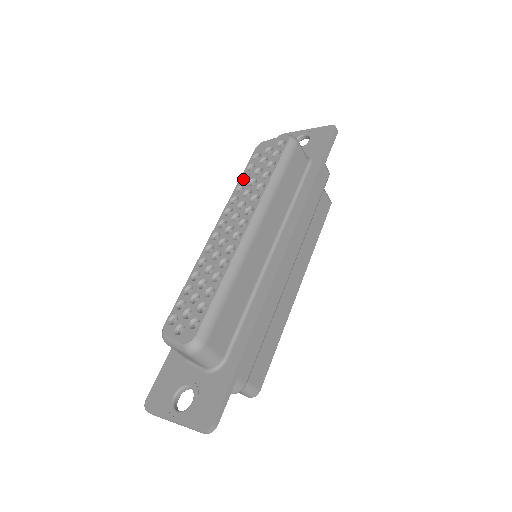
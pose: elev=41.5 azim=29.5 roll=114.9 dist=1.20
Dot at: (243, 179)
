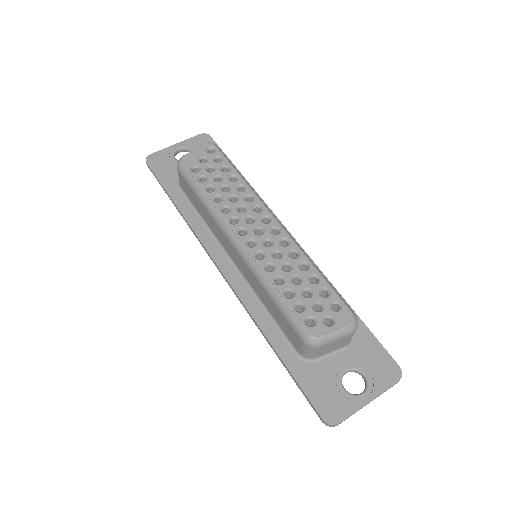
Dot at: (207, 191)
